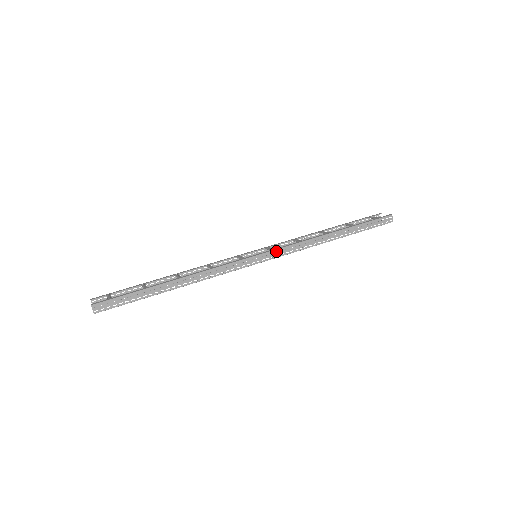
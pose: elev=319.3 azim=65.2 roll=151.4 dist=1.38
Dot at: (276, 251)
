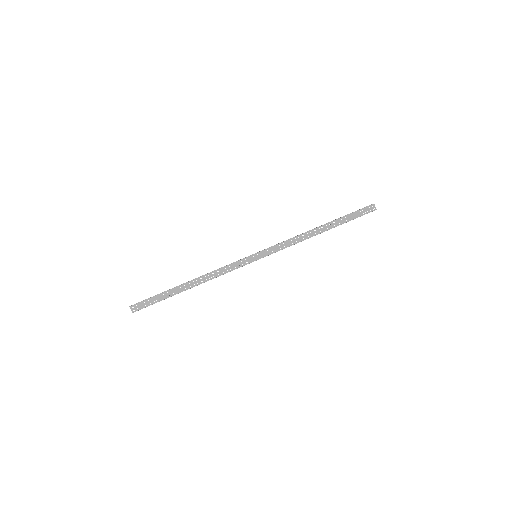
Dot at: occluded
